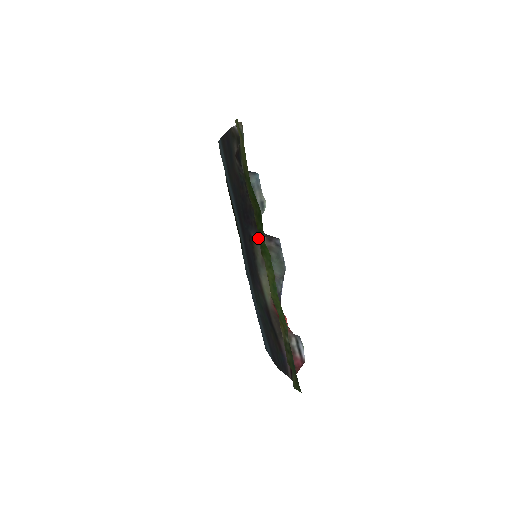
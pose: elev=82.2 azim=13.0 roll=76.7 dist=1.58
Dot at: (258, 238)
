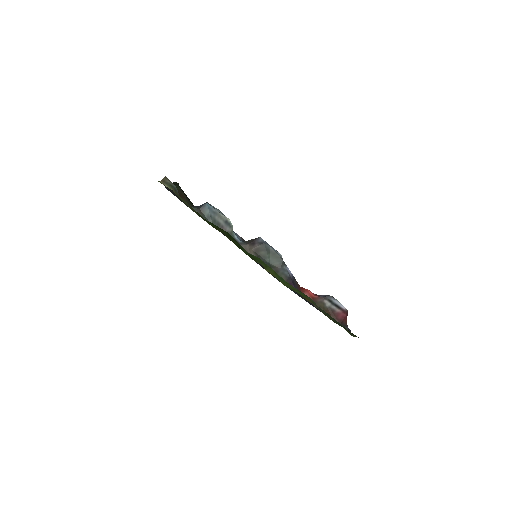
Dot at: occluded
